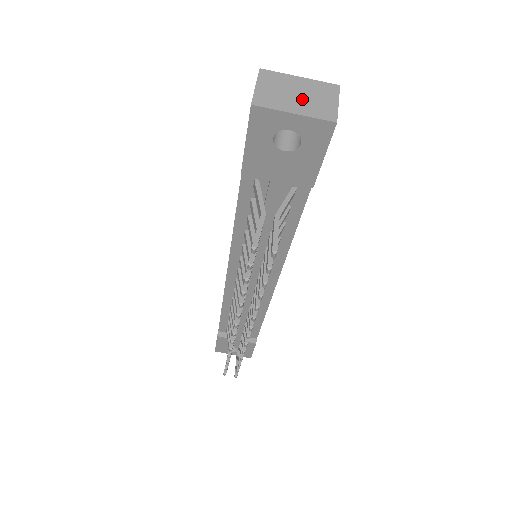
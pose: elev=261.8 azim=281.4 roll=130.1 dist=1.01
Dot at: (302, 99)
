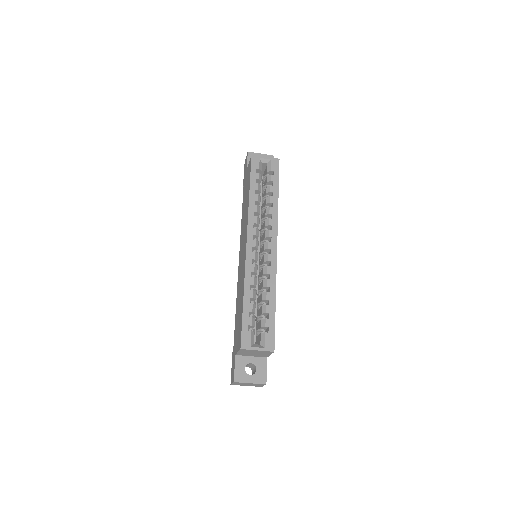
Dot at: (250, 385)
